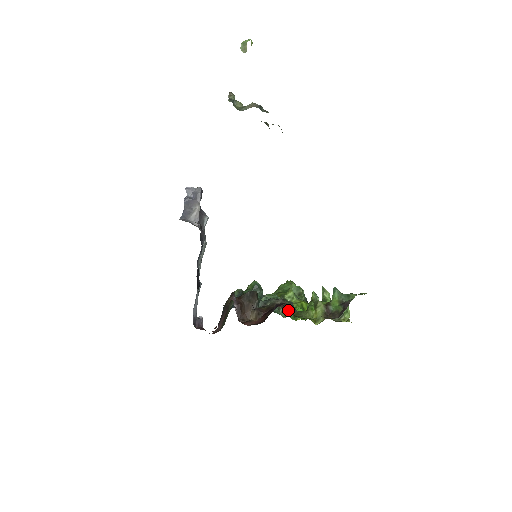
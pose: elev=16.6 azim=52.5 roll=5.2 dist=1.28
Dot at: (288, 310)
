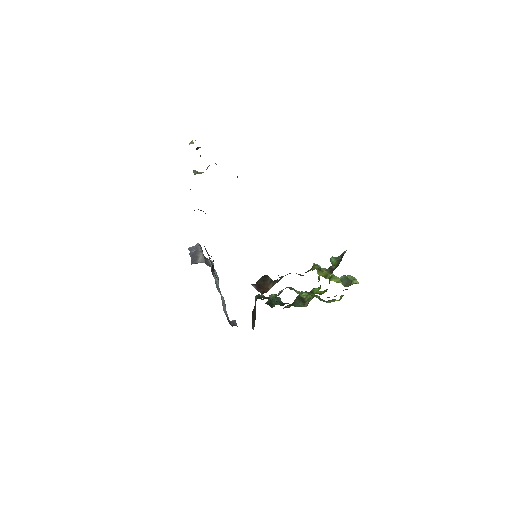
Dot at: (303, 292)
